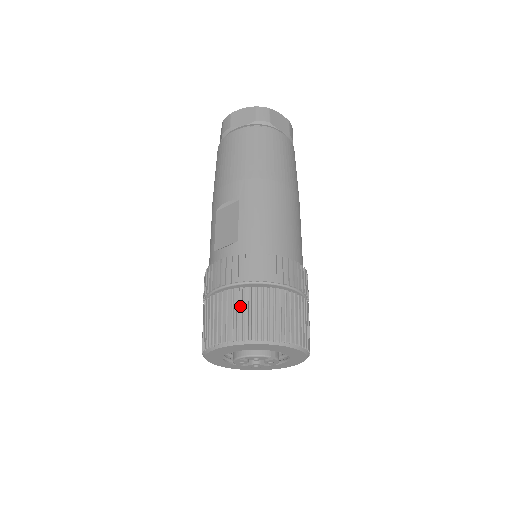
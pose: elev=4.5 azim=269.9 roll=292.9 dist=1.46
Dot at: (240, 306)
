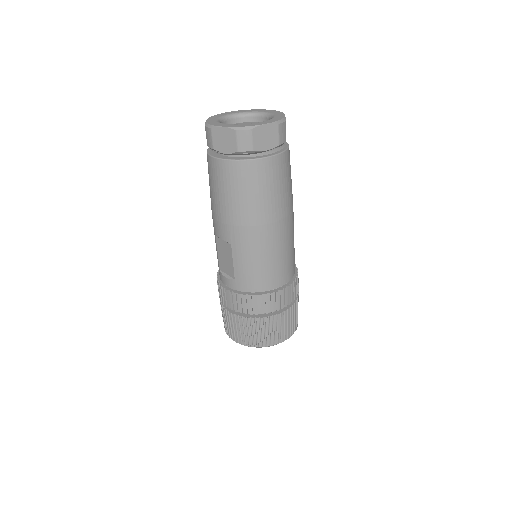
Dot at: (241, 327)
